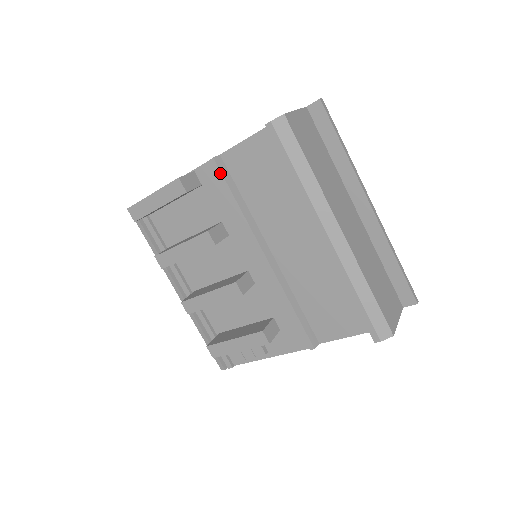
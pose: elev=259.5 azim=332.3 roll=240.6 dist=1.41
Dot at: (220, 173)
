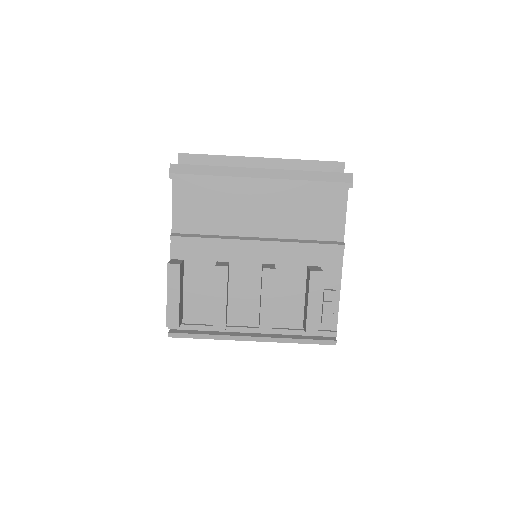
Dot at: (183, 238)
